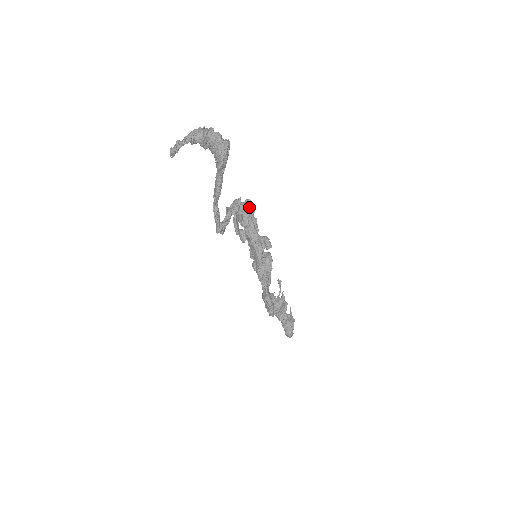
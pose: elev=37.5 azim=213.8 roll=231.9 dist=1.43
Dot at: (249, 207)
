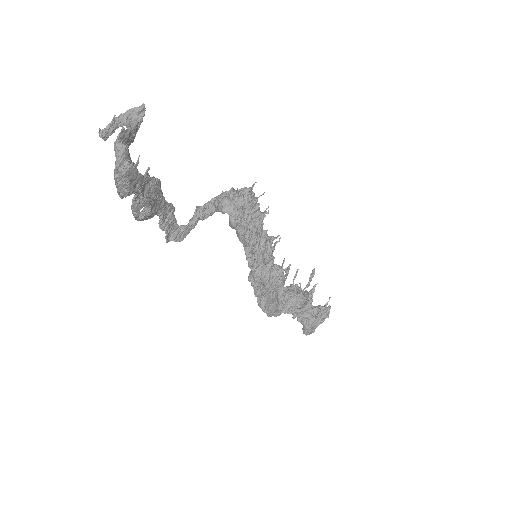
Dot at: (242, 206)
